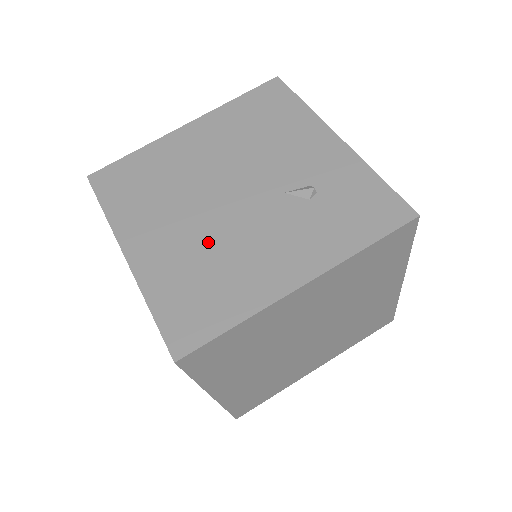
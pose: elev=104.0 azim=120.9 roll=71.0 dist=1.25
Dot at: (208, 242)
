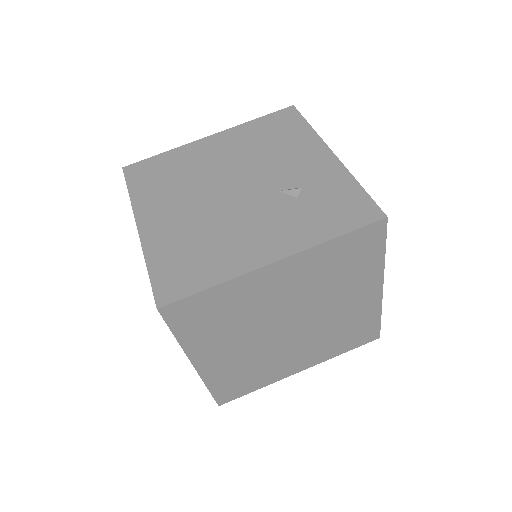
Dot at: (206, 222)
